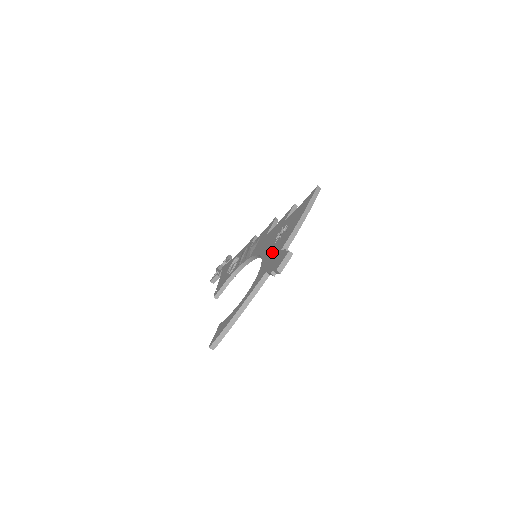
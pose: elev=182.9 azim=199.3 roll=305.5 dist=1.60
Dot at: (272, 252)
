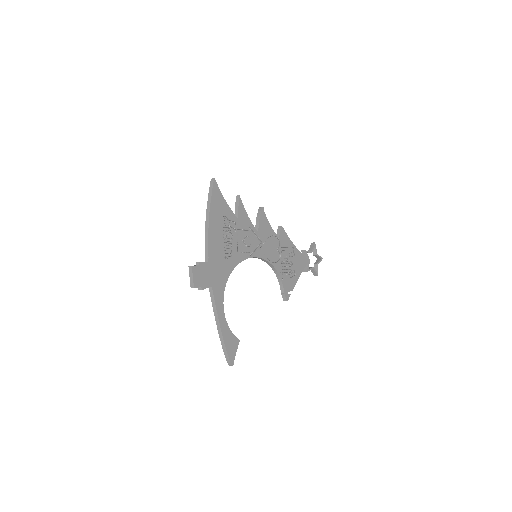
Dot at: occluded
